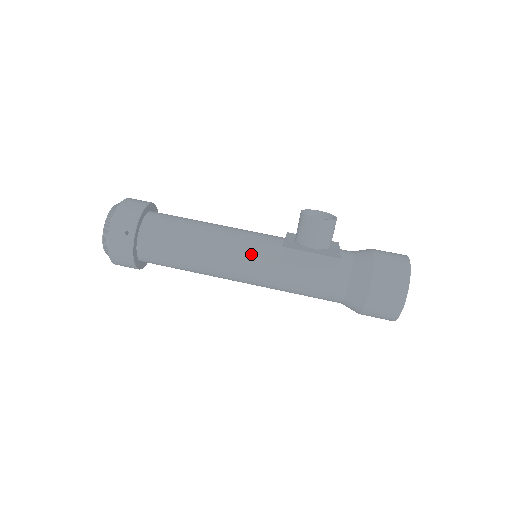
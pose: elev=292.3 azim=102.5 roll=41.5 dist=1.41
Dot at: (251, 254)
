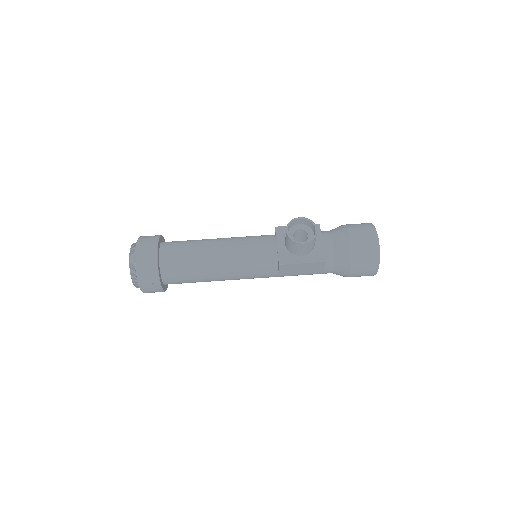
Dot at: (255, 270)
